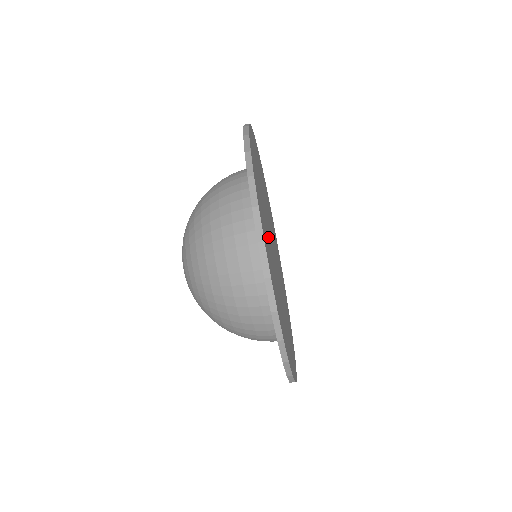
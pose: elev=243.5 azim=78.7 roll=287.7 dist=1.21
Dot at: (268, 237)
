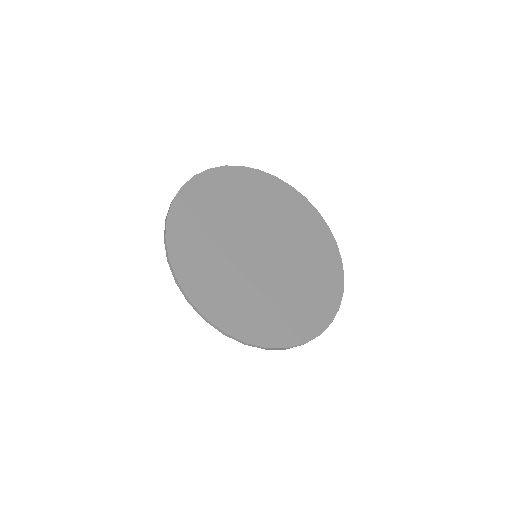
Dot at: (239, 285)
